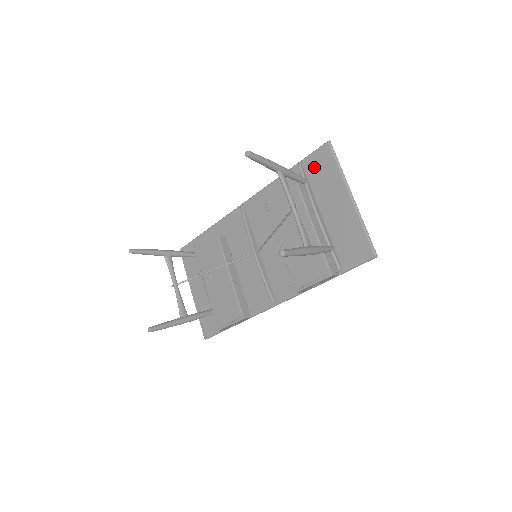
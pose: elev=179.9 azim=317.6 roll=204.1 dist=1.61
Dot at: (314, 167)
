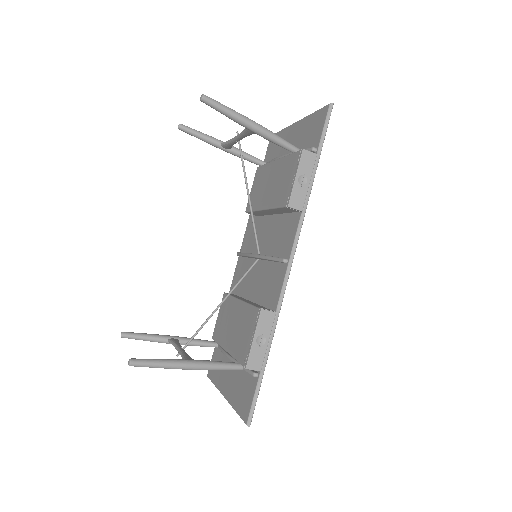
Dot at: (270, 156)
